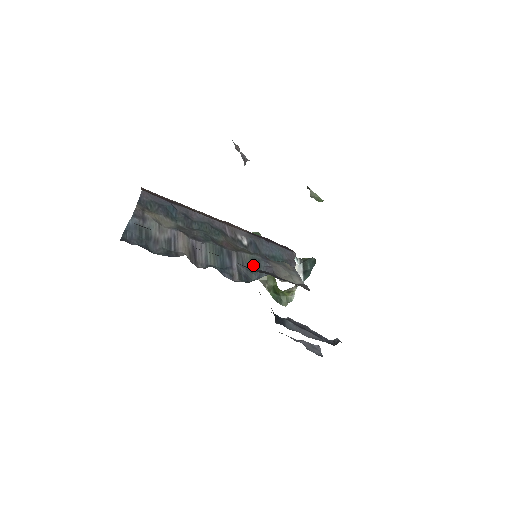
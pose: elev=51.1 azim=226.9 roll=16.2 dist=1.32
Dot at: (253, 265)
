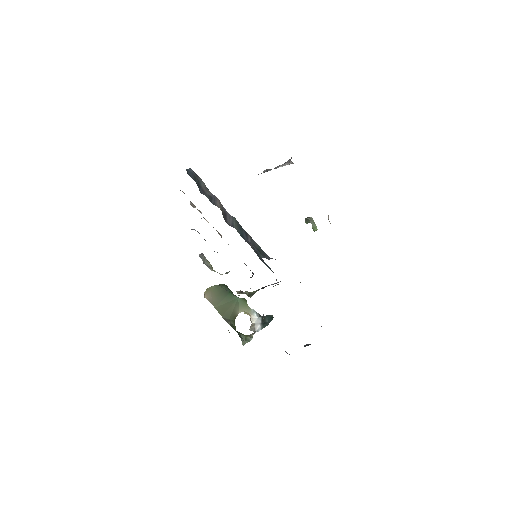
Dot at: (260, 251)
